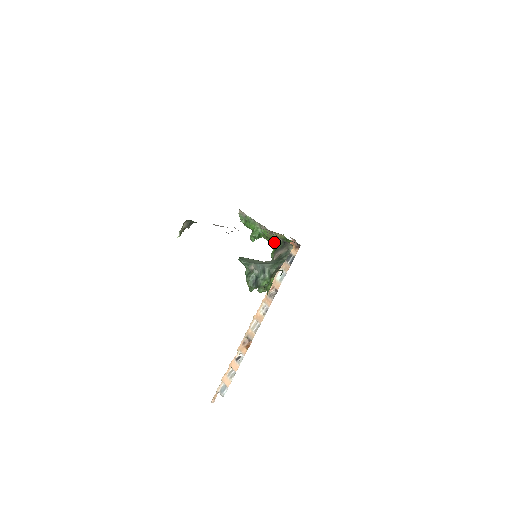
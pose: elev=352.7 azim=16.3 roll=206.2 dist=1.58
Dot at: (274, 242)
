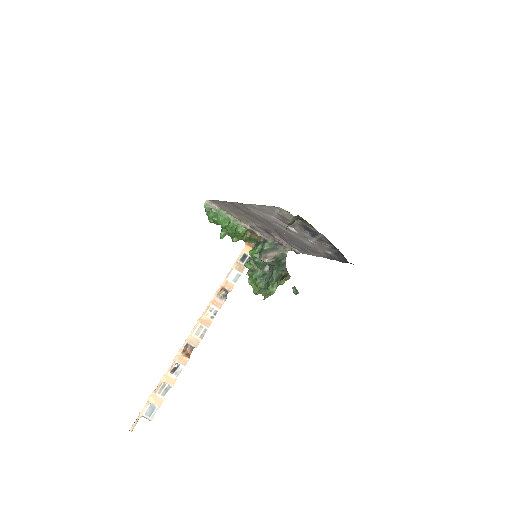
Dot at: occluded
